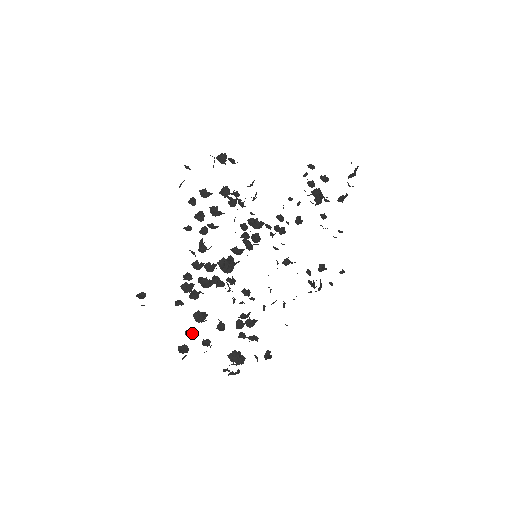
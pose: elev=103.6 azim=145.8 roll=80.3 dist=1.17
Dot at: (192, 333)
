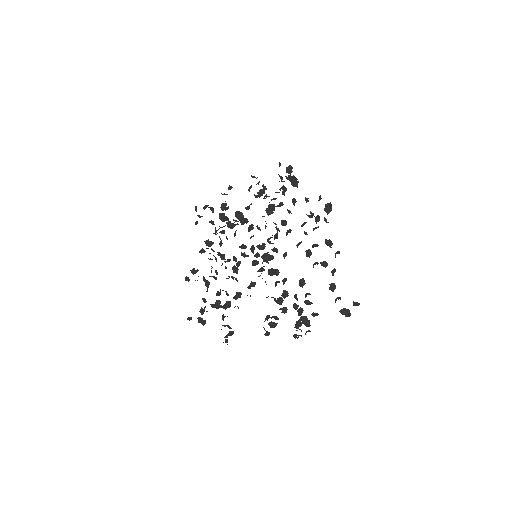
Dot at: (336, 300)
